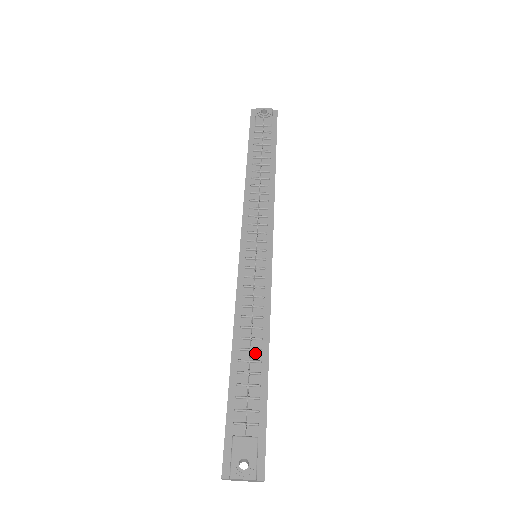
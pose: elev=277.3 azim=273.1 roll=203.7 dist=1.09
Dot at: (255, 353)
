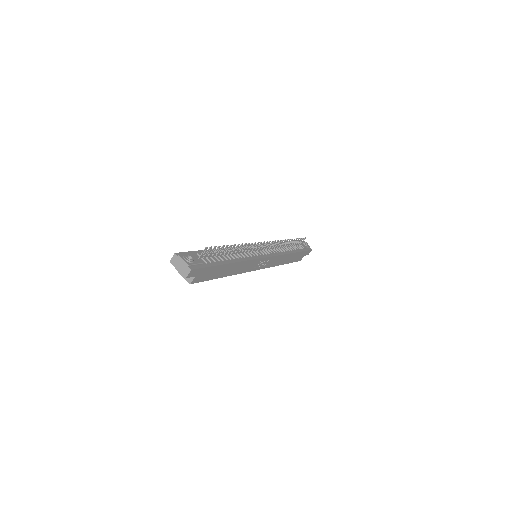
Dot at: (227, 257)
